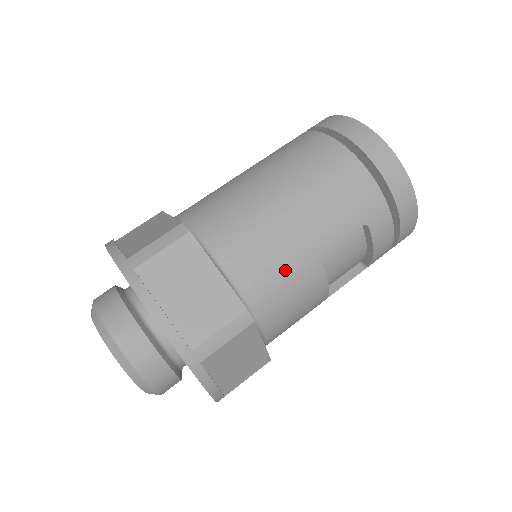
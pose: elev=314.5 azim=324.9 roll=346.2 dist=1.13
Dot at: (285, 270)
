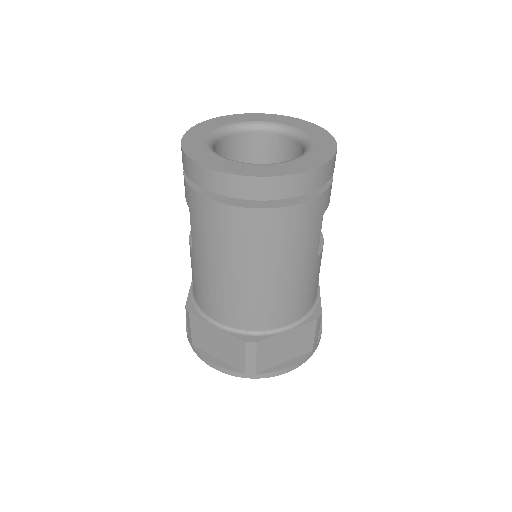
Dot at: (310, 285)
